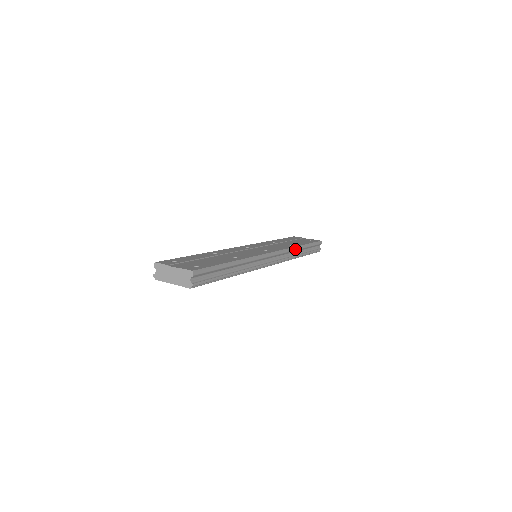
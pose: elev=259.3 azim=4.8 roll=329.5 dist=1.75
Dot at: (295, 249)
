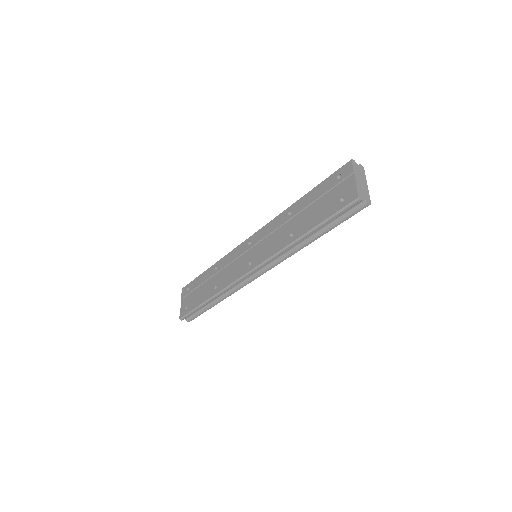
Dot at: (289, 247)
